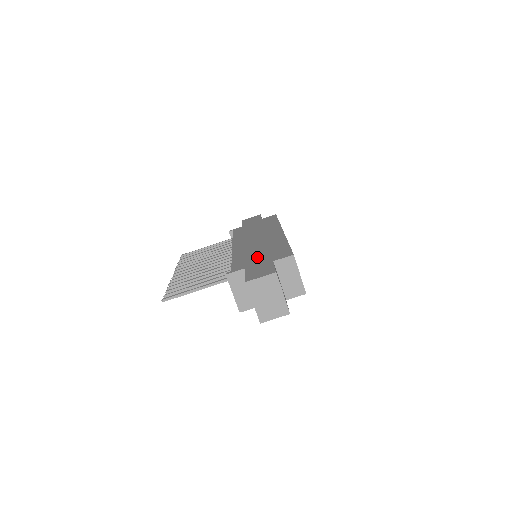
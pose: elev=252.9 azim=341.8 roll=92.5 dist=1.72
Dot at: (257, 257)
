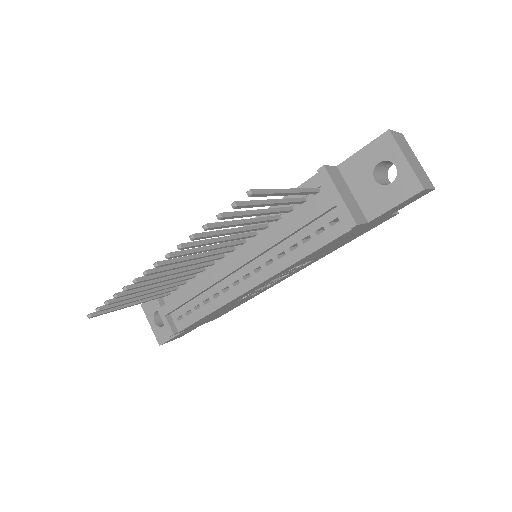
Dot at: occluded
